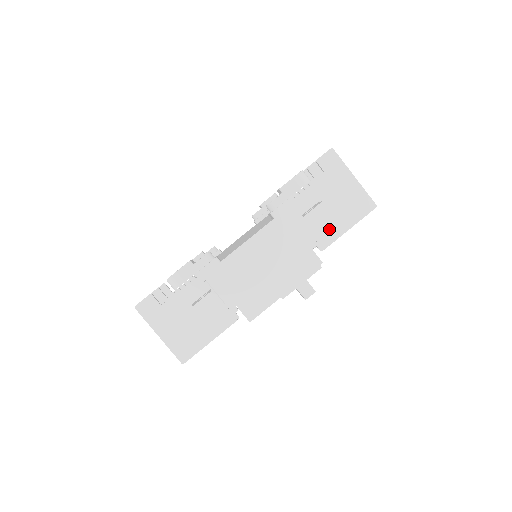
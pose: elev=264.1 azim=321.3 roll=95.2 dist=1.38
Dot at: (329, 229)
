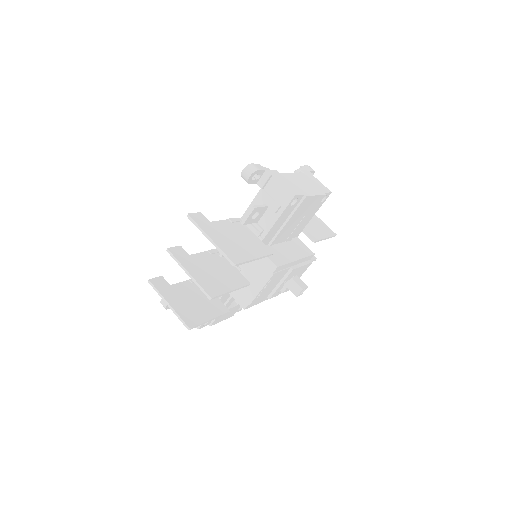
Dot at: (315, 233)
